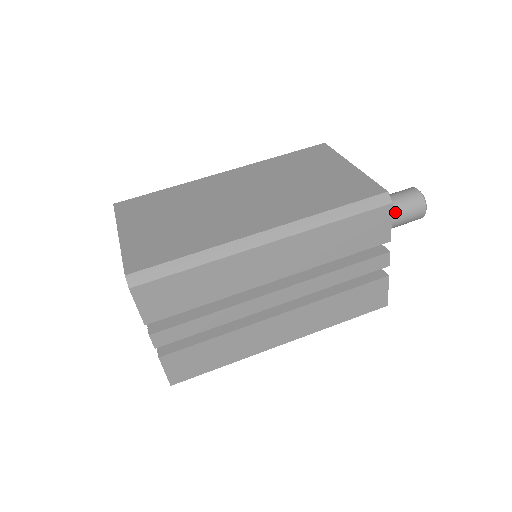
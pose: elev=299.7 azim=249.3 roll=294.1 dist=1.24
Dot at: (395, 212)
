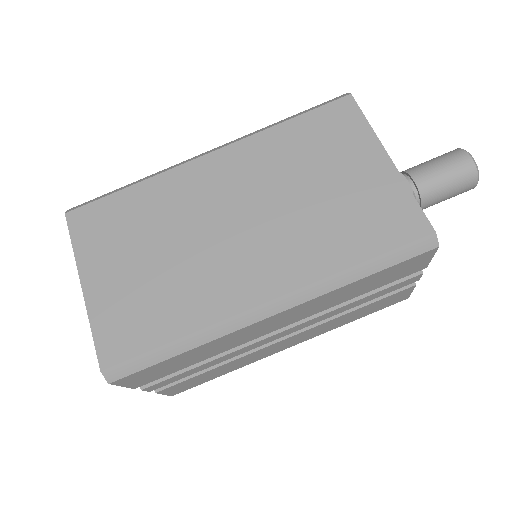
Dot at: (436, 195)
